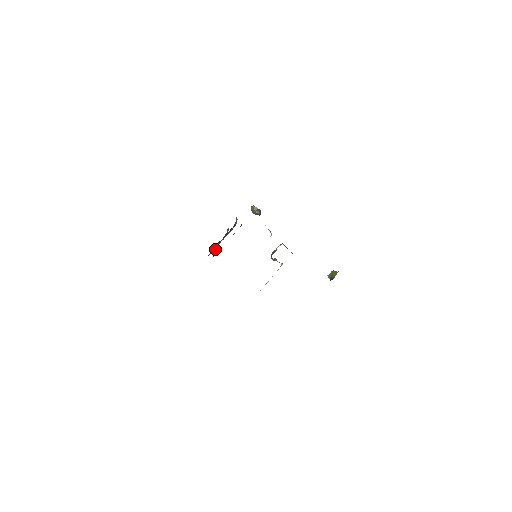
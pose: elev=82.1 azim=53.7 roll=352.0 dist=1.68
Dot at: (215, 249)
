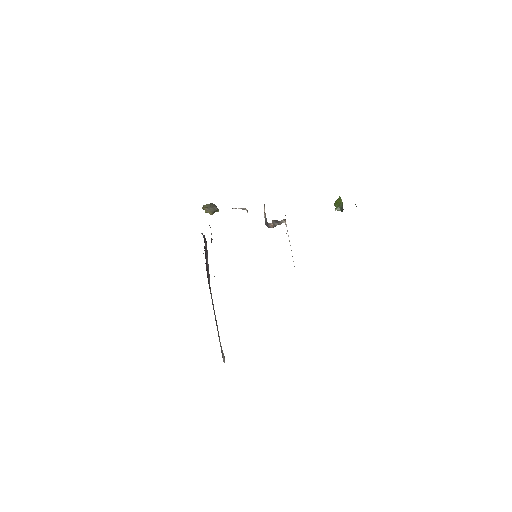
Dot at: (223, 356)
